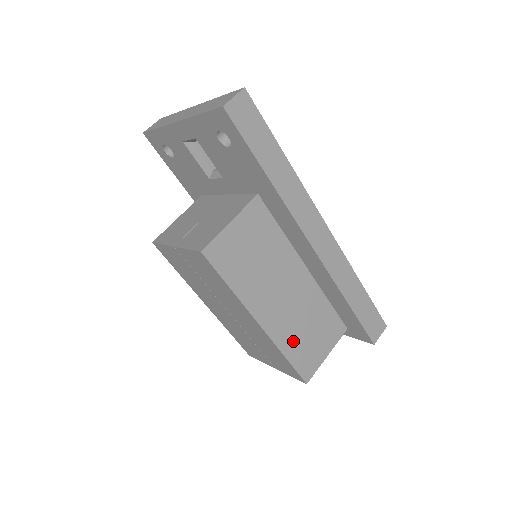
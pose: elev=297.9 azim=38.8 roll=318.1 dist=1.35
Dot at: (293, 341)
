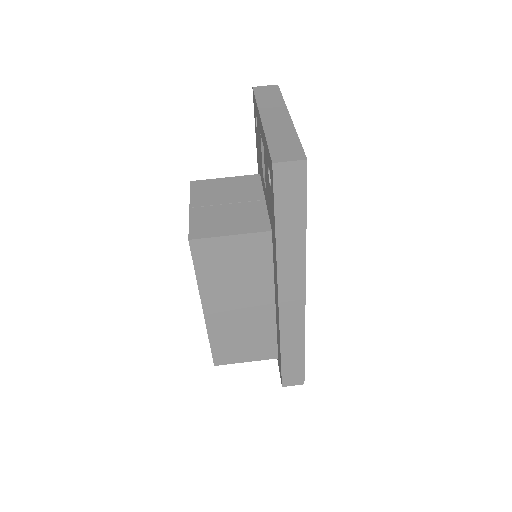
Dot at: (224, 337)
